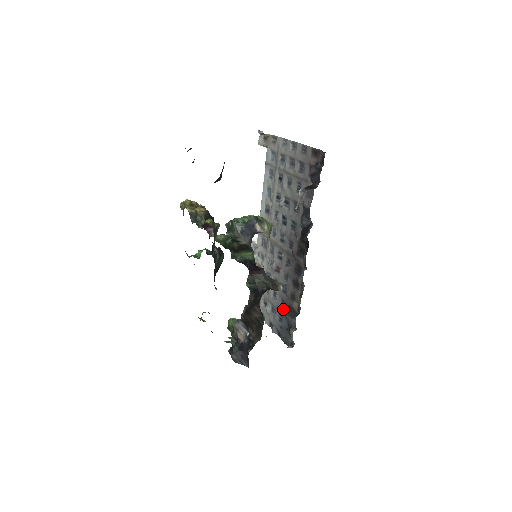
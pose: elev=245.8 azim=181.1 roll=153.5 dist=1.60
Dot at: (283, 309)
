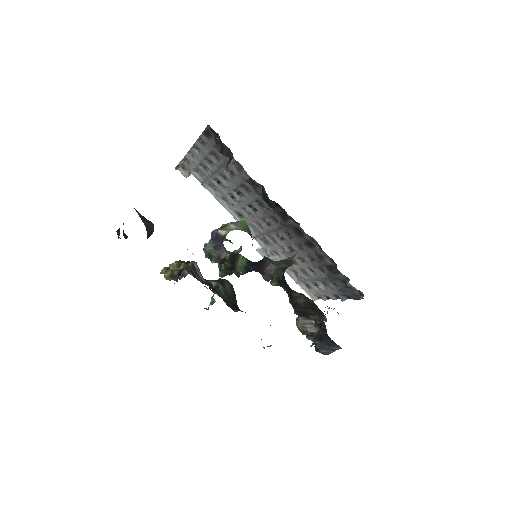
Dot at: occluded
